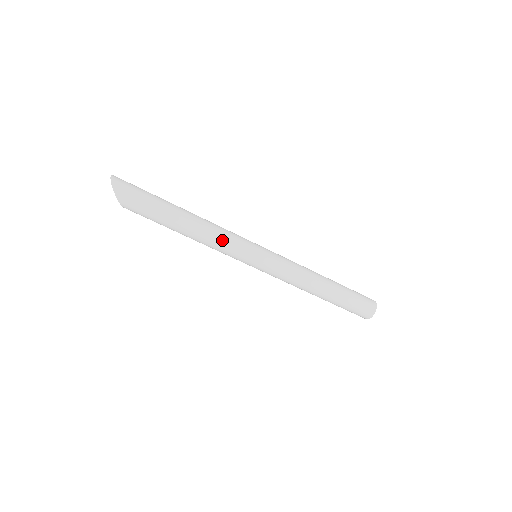
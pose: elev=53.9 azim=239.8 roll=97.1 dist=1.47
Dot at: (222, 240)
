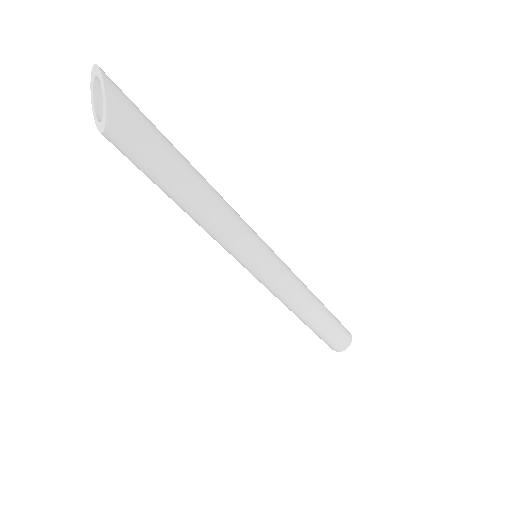
Dot at: (235, 221)
